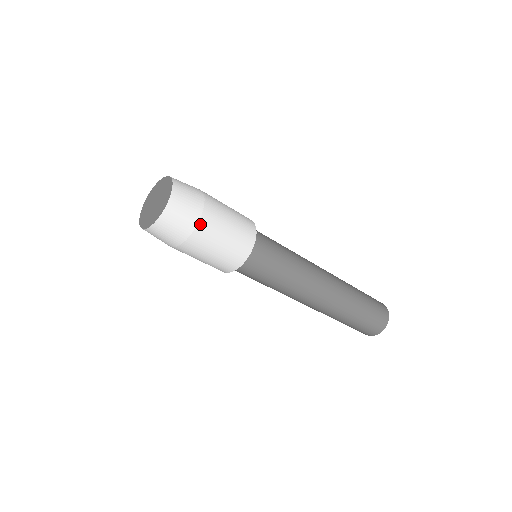
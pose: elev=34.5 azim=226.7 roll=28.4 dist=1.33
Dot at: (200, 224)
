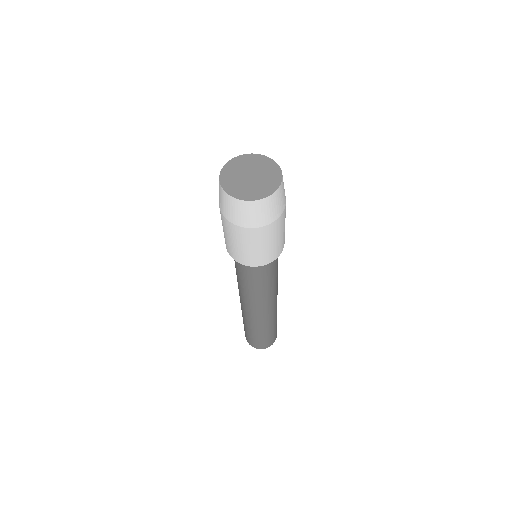
Dot at: (283, 213)
